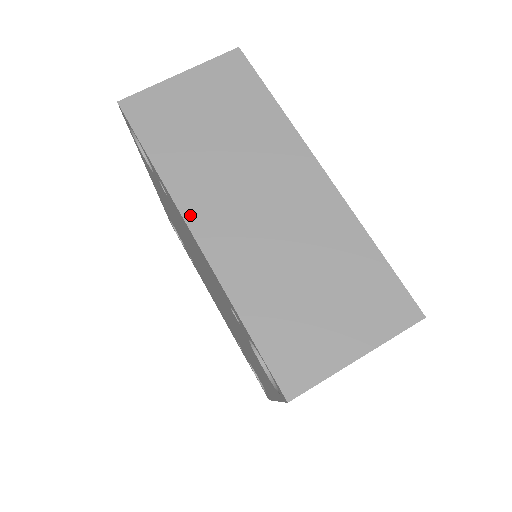
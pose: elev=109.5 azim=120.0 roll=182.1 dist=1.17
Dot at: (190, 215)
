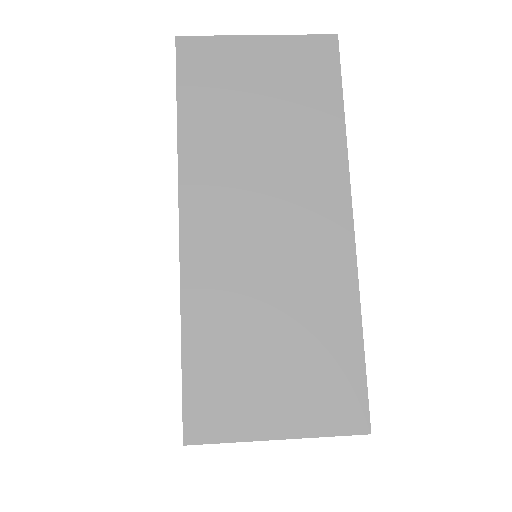
Dot at: occluded
